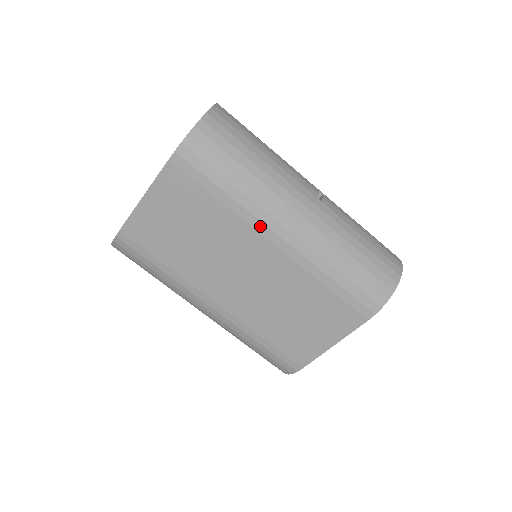
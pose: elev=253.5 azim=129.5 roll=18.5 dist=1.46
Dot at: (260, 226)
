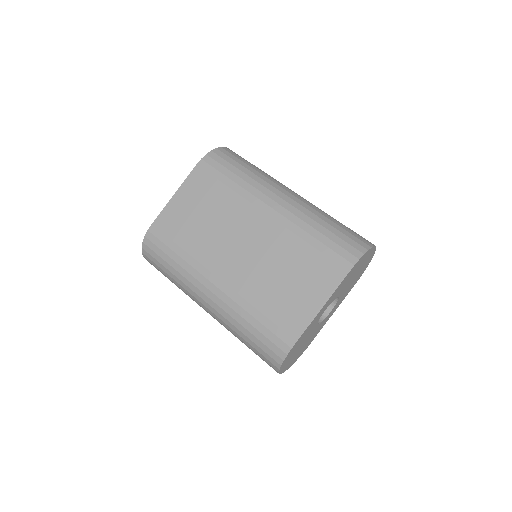
Dot at: (257, 201)
